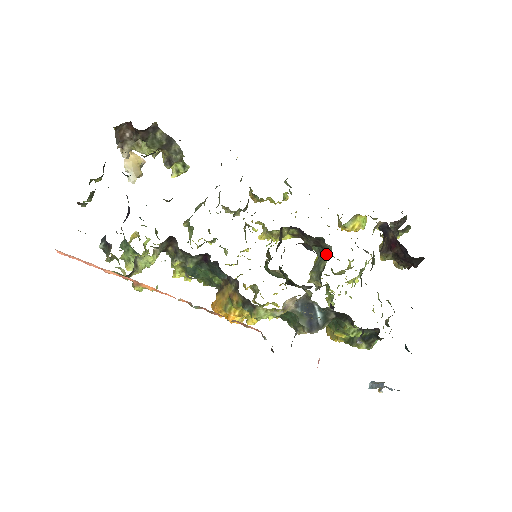
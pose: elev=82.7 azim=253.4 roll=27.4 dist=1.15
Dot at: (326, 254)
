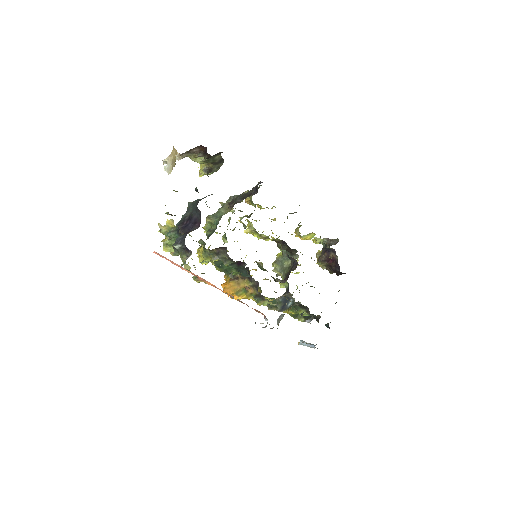
Dot at: occluded
